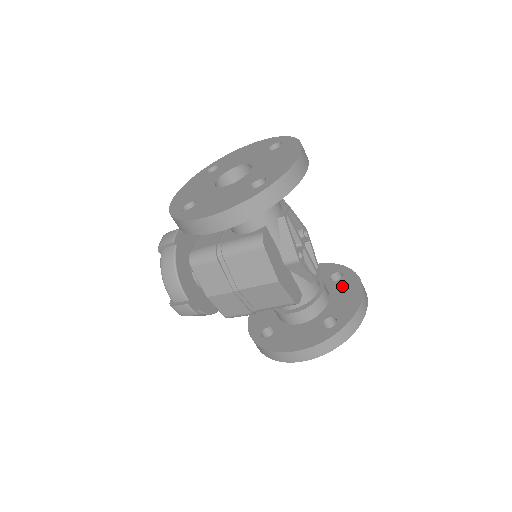
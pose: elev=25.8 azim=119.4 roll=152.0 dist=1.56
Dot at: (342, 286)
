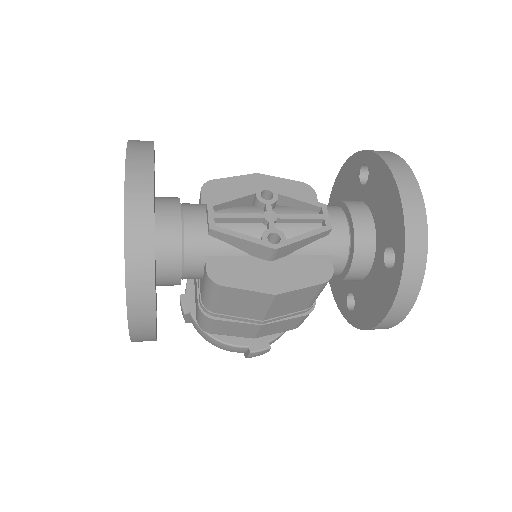
Dot at: (374, 188)
